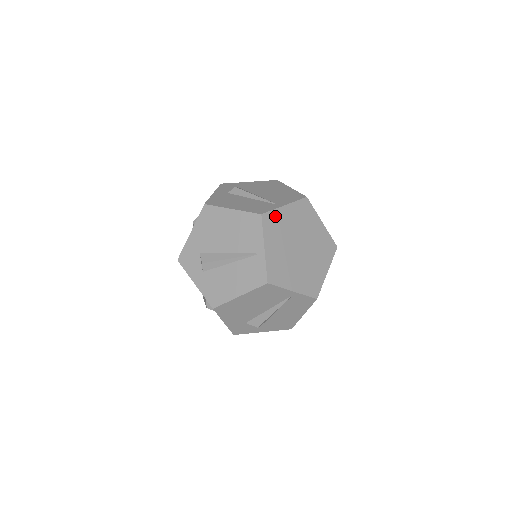
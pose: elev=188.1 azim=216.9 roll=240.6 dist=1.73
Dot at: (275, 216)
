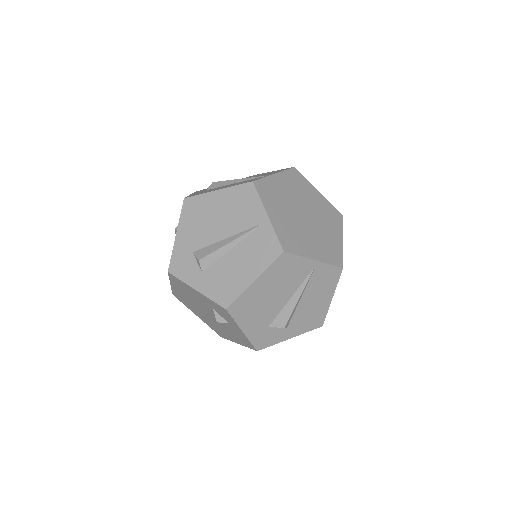
Dot at: (304, 182)
